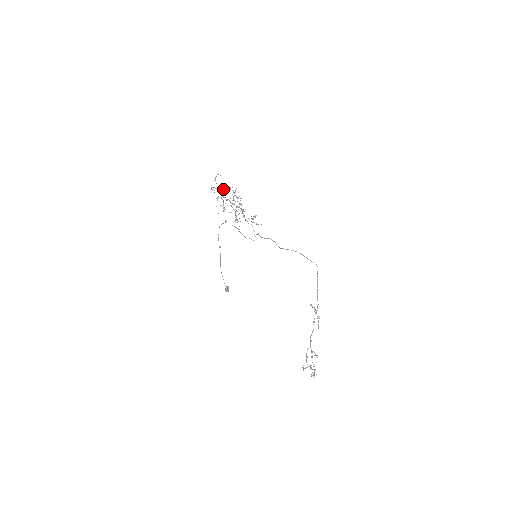
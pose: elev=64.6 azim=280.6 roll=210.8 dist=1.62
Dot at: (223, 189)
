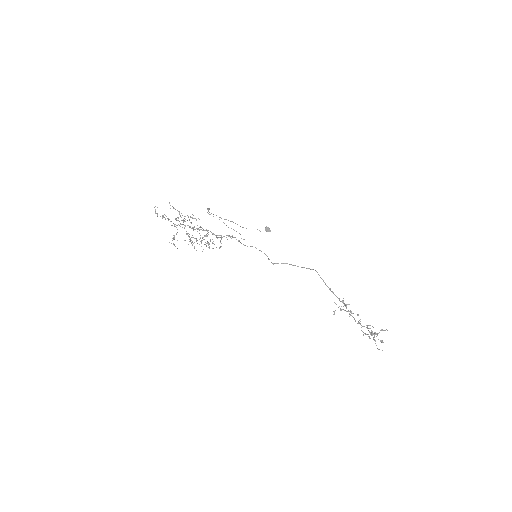
Dot at: (171, 225)
